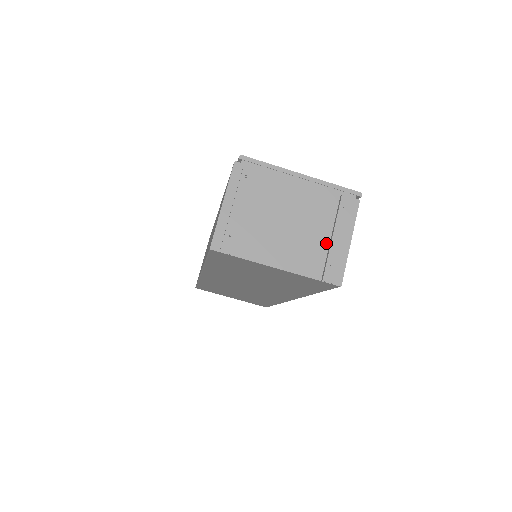
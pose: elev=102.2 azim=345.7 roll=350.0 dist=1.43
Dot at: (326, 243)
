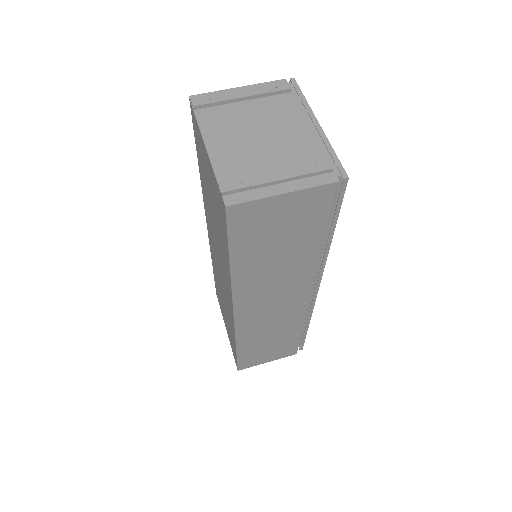
Dot at: (265, 173)
